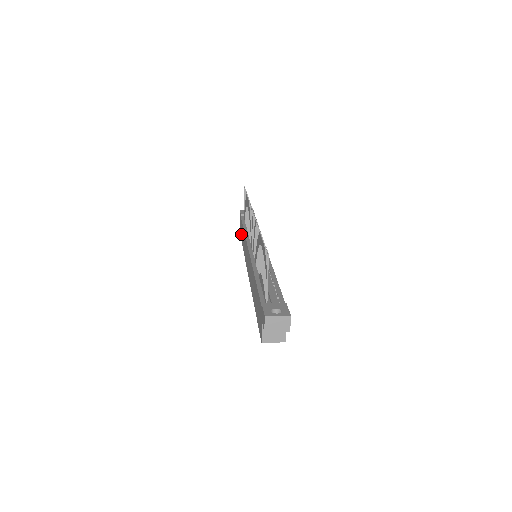
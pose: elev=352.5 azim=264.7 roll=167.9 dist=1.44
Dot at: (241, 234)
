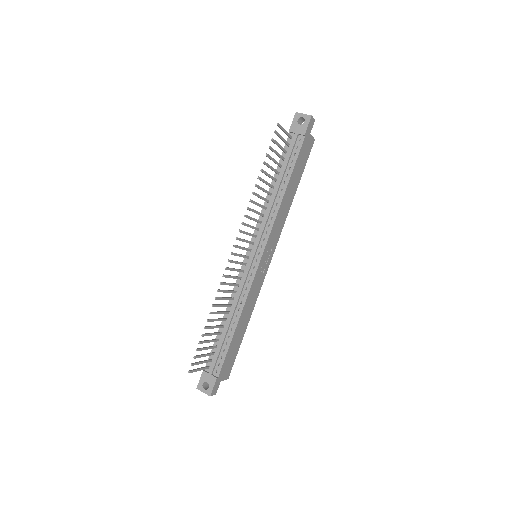
Dot at: occluded
